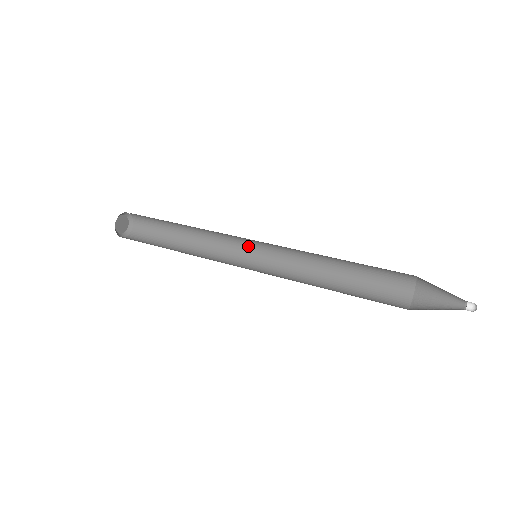
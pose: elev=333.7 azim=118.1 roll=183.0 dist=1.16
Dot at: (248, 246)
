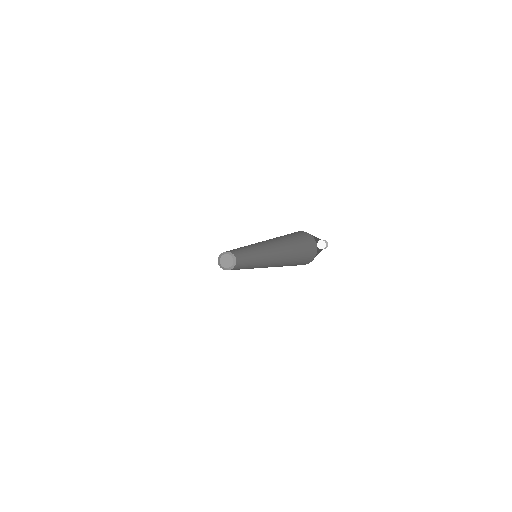
Dot at: (261, 249)
